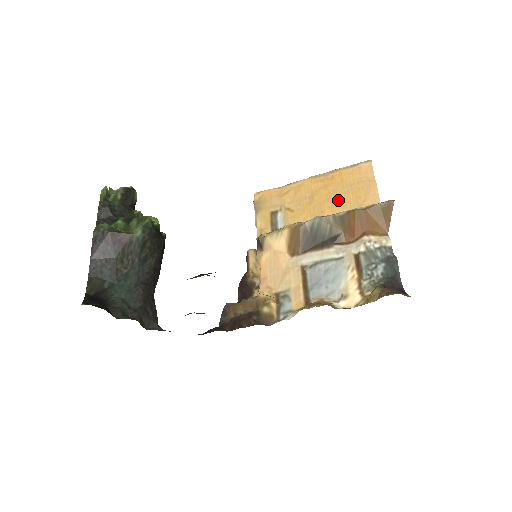
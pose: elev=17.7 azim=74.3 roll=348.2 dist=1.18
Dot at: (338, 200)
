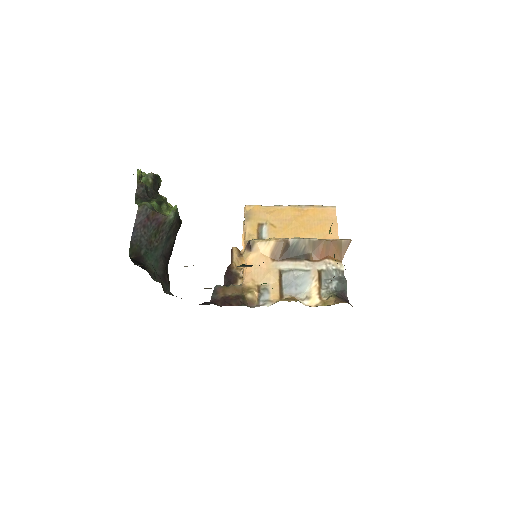
Dot at: (310, 228)
